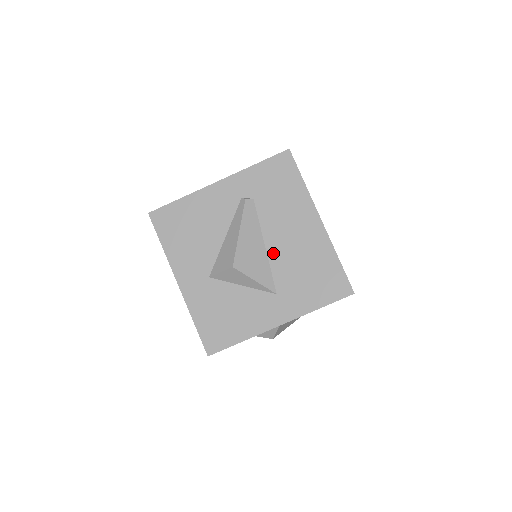
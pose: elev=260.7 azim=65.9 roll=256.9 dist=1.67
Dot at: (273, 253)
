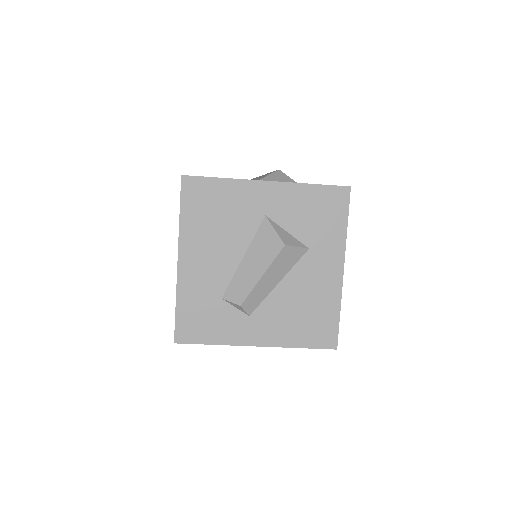
Dot at: occluded
